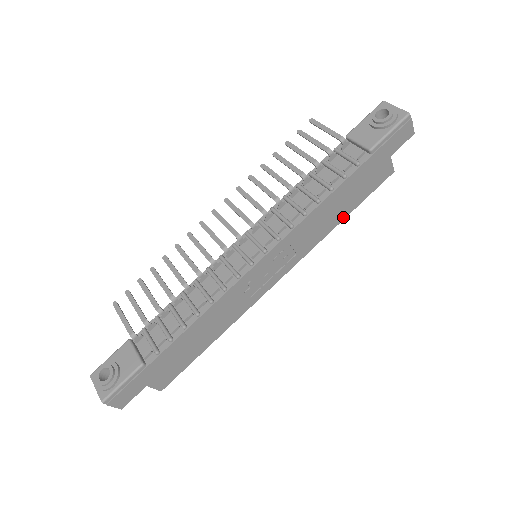
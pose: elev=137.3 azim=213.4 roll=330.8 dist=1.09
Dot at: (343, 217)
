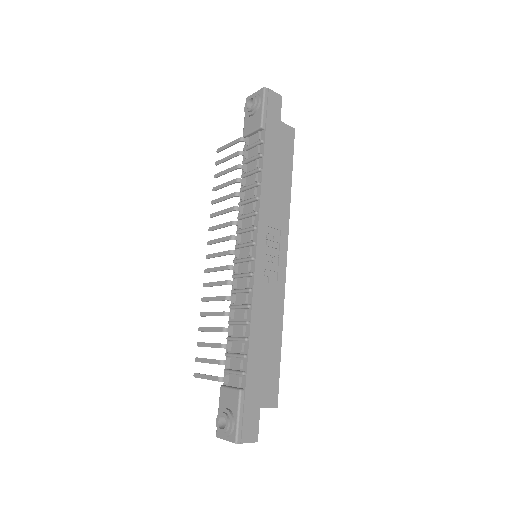
Dot at: (289, 183)
